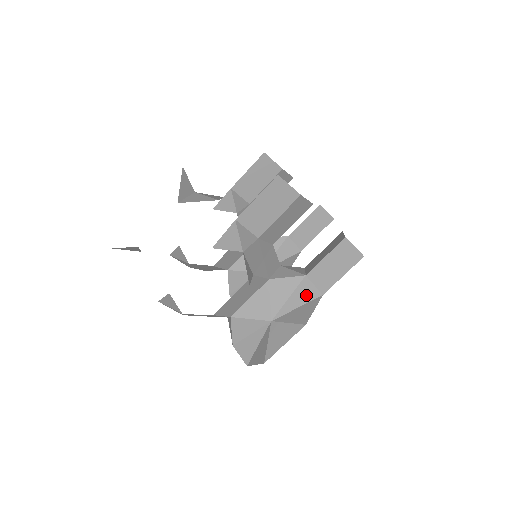
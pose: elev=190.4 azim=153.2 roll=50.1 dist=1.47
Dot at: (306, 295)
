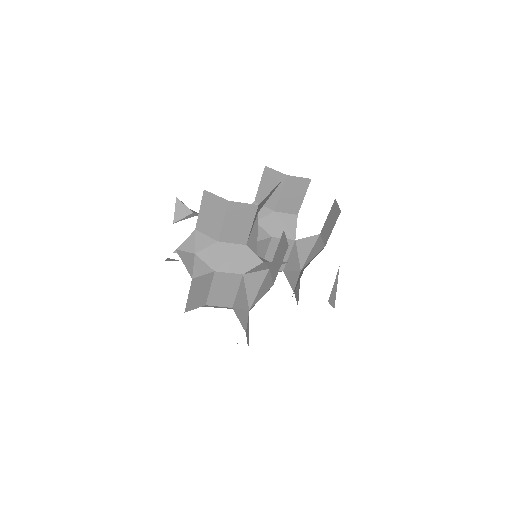
Dot at: (266, 286)
